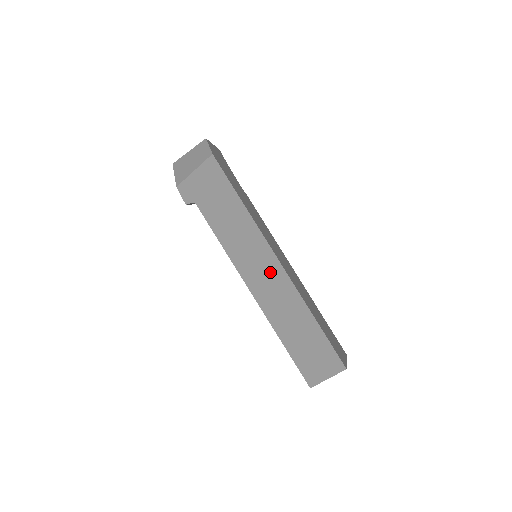
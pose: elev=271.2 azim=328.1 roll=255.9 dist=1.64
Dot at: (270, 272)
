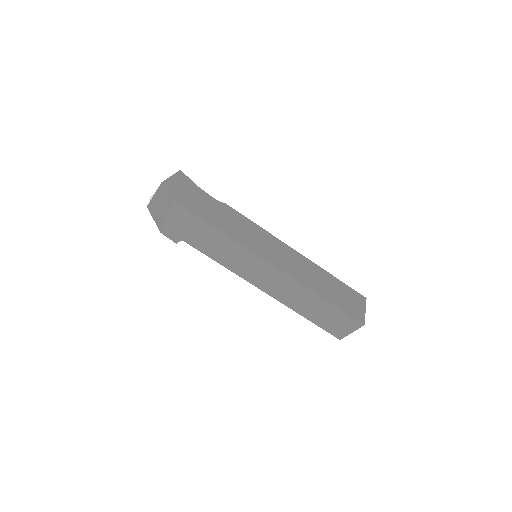
Dot at: (272, 276)
